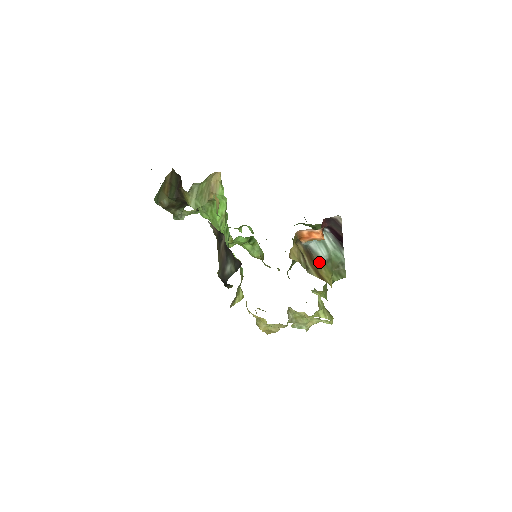
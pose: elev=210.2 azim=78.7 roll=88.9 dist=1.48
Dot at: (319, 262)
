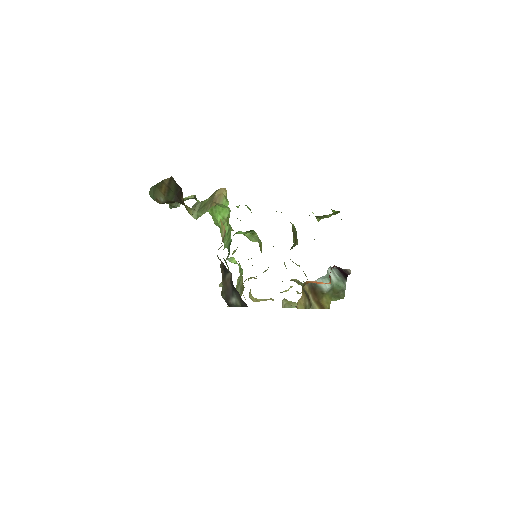
Dot at: (322, 293)
